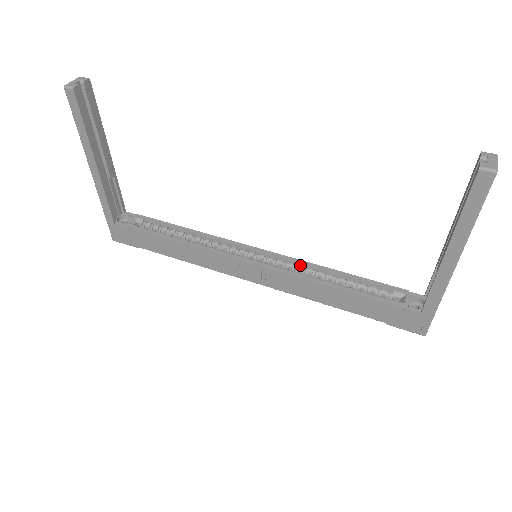
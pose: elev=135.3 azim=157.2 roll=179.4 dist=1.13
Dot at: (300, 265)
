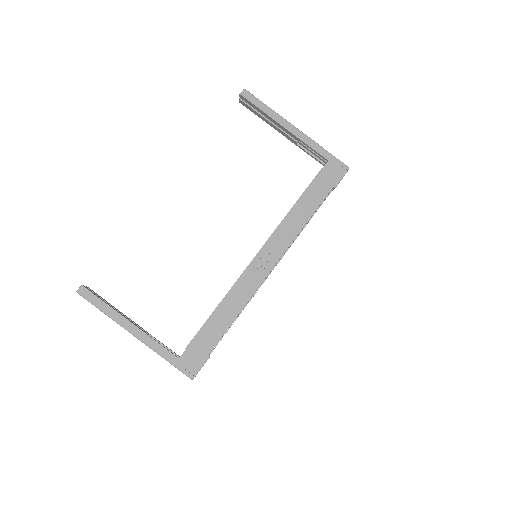
Dot at: occluded
